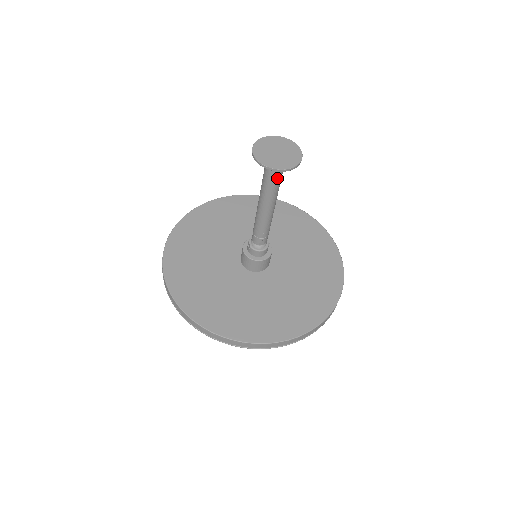
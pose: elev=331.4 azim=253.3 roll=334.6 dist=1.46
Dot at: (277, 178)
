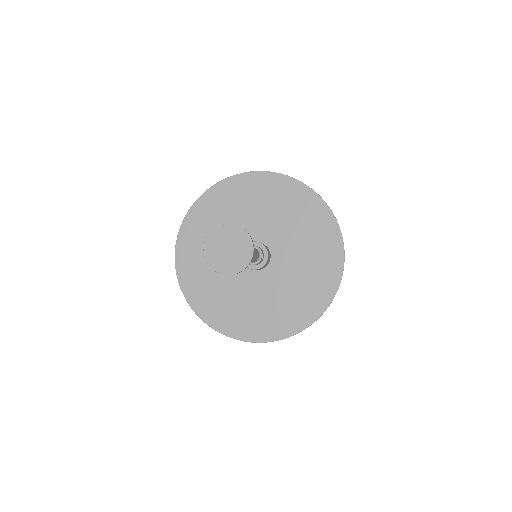
Dot at: occluded
